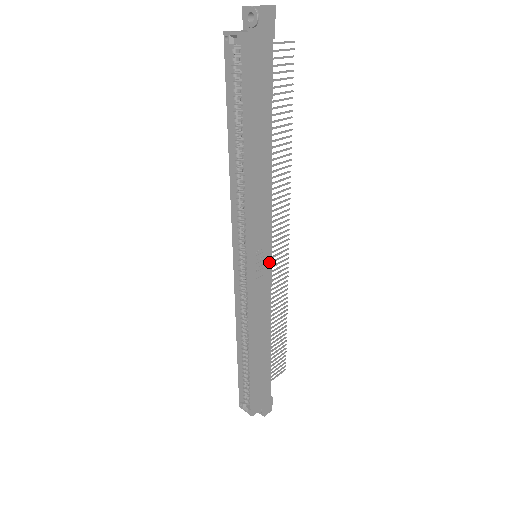
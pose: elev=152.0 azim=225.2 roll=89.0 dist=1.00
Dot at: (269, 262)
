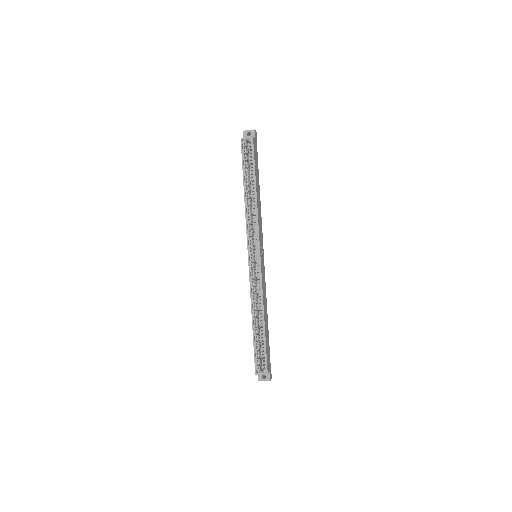
Dot at: (263, 258)
